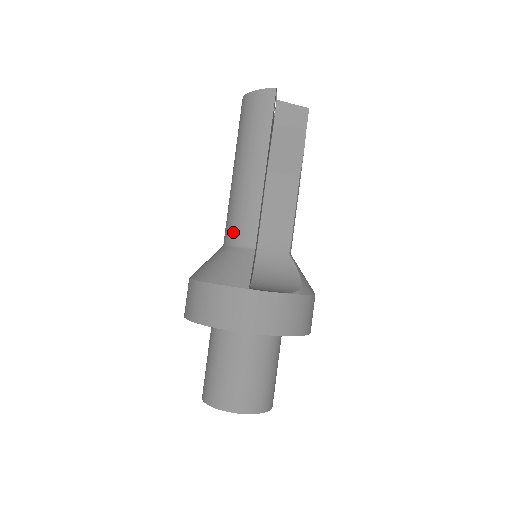
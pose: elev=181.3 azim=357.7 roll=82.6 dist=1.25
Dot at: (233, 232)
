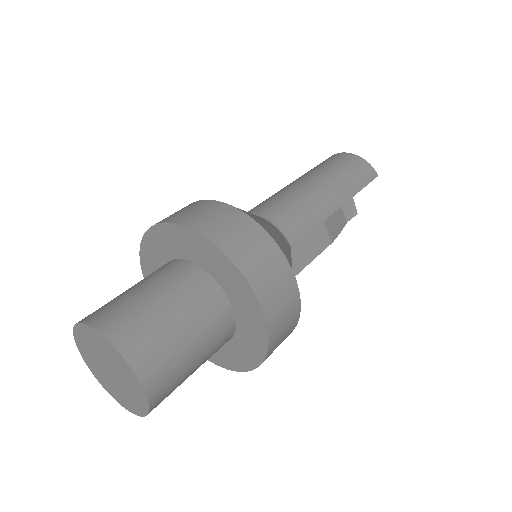
Dot at: (280, 215)
